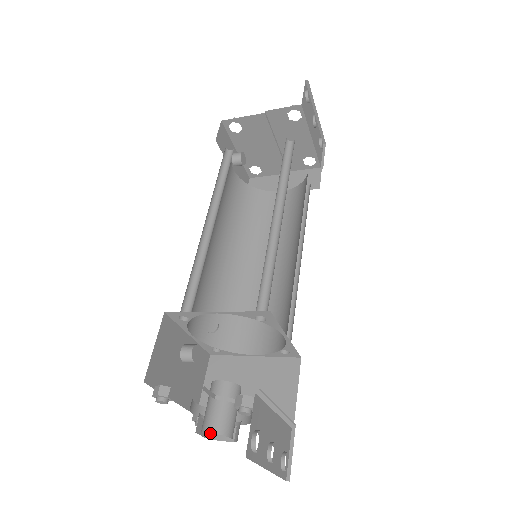
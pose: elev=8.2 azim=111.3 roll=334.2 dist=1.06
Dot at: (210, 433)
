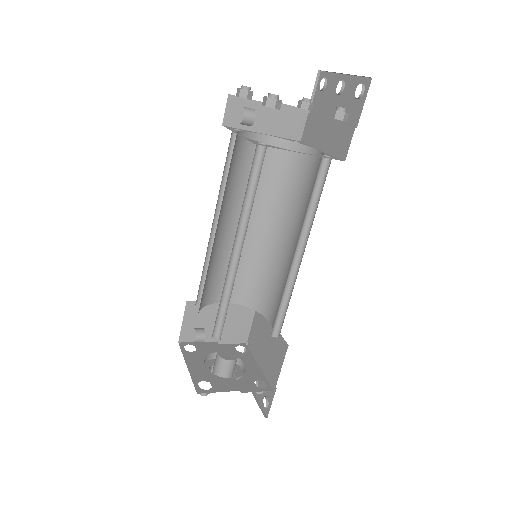
Dot at: occluded
